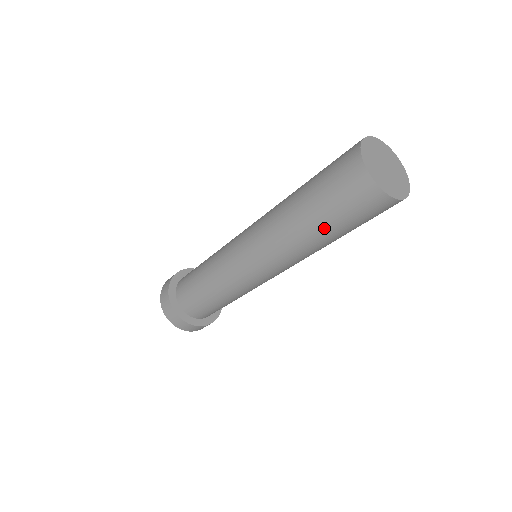
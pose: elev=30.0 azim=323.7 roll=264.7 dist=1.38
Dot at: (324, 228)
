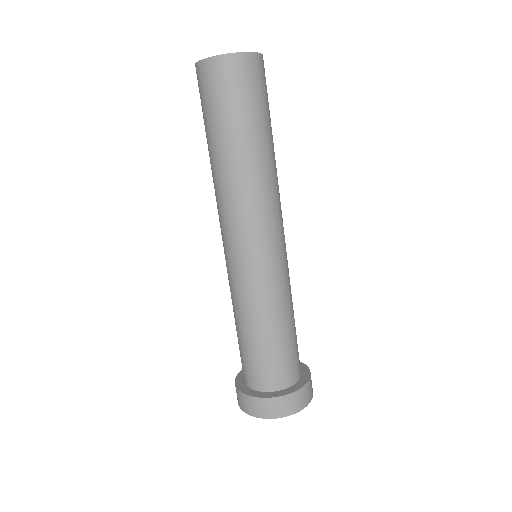
Dot at: (218, 139)
